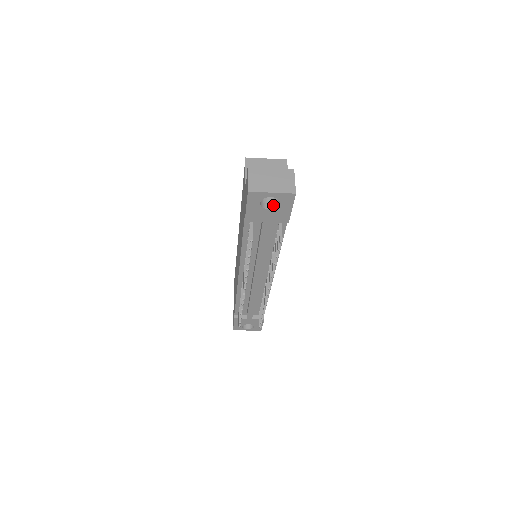
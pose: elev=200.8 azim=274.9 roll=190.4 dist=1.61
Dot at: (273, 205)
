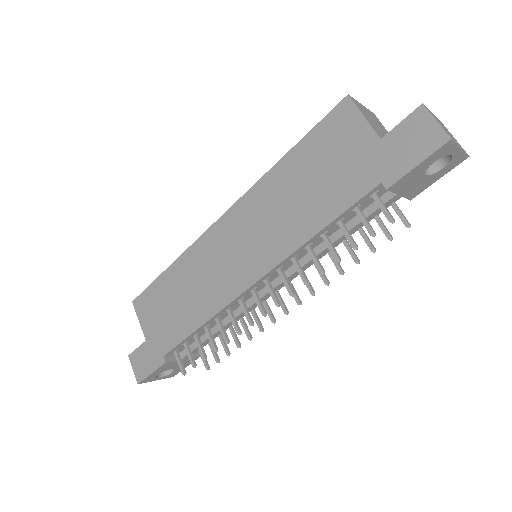
Dot at: (426, 170)
